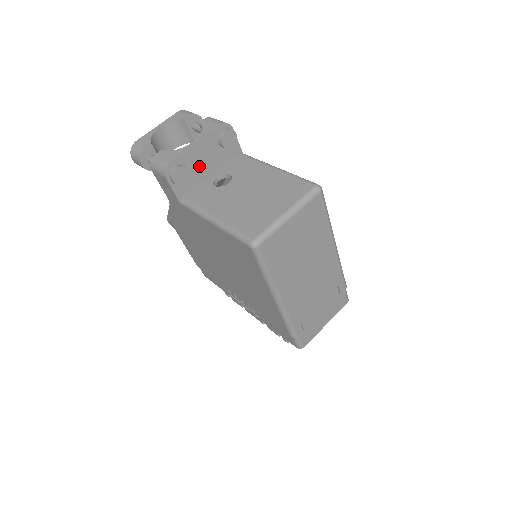
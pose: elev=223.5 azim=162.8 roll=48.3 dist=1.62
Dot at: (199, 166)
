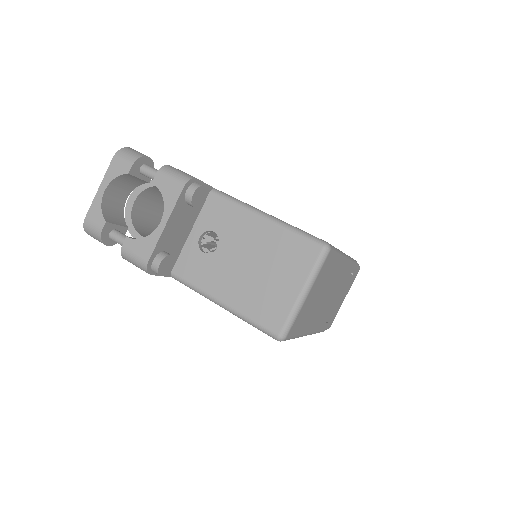
Dot at: (176, 237)
